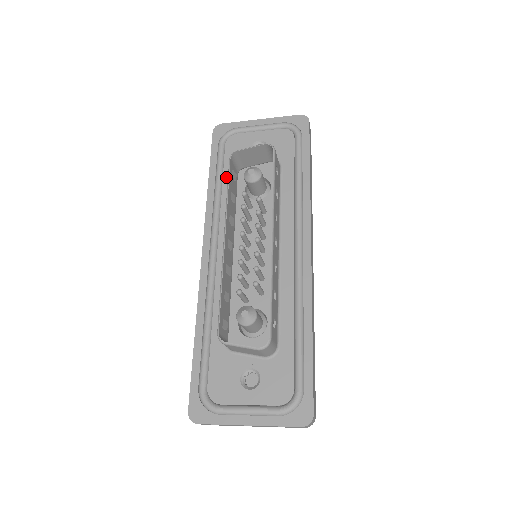
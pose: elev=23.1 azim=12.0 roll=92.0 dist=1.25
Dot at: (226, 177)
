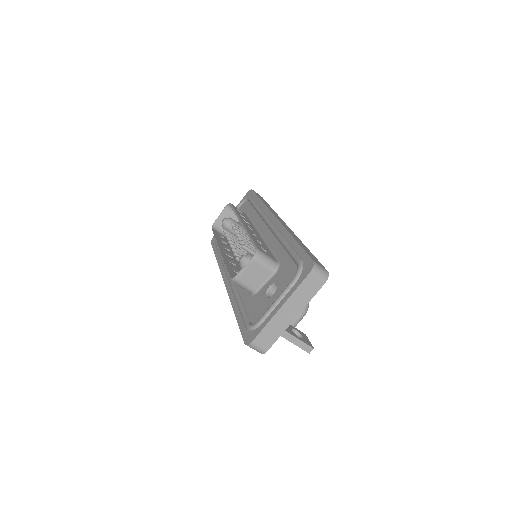
Dot at: occluded
